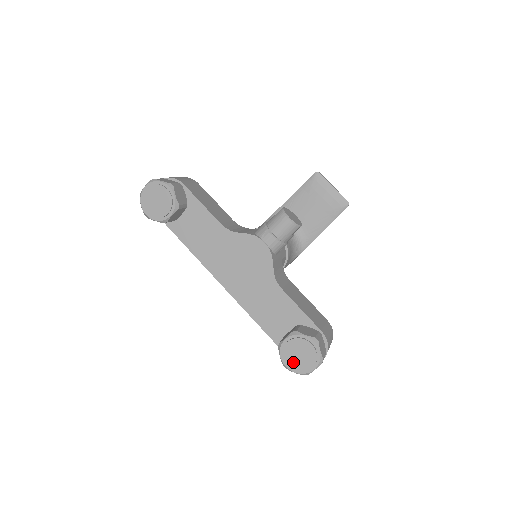
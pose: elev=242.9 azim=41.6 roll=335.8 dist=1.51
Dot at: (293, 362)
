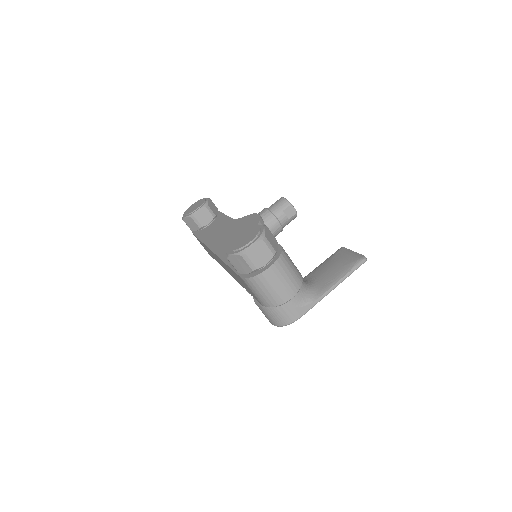
Dot at: (235, 245)
